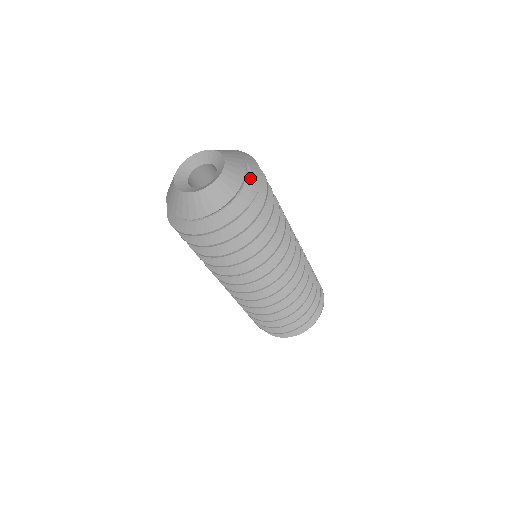
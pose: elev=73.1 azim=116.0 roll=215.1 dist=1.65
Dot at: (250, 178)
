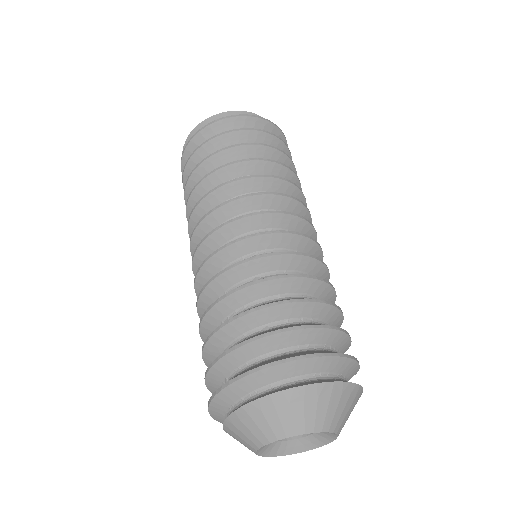
Dot at: occluded
